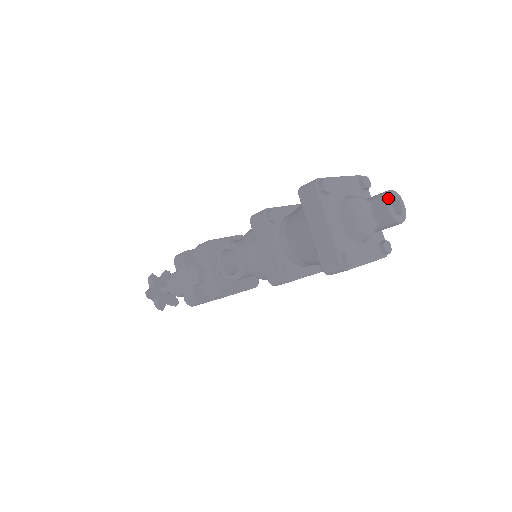
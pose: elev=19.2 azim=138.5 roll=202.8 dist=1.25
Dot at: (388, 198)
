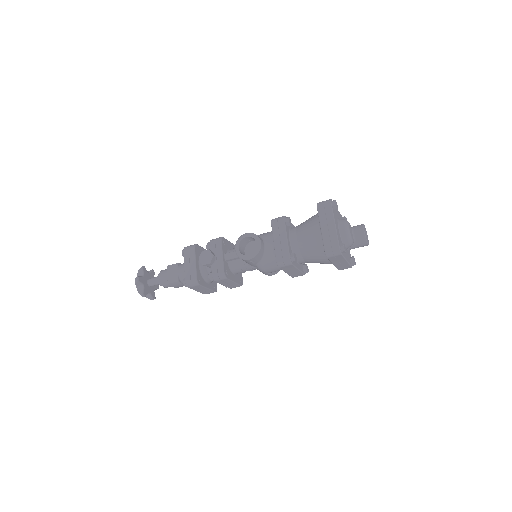
Dot at: (364, 227)
